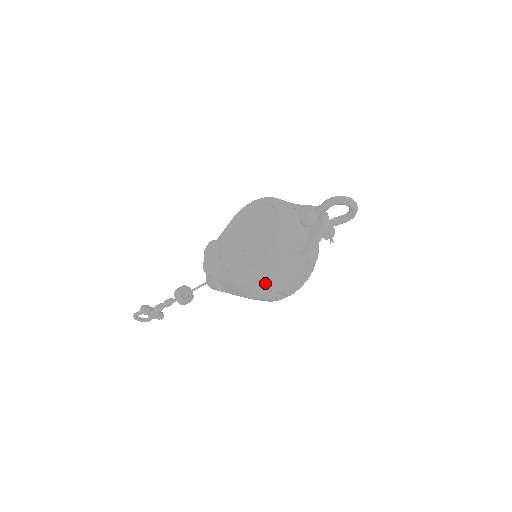
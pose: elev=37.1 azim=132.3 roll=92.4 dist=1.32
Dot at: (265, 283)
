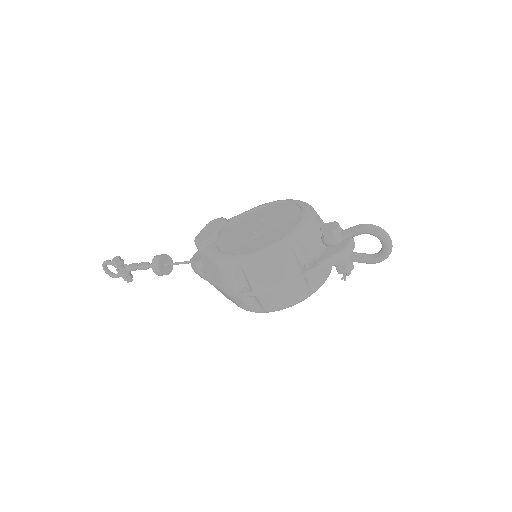
Dot at: (248, 277)
